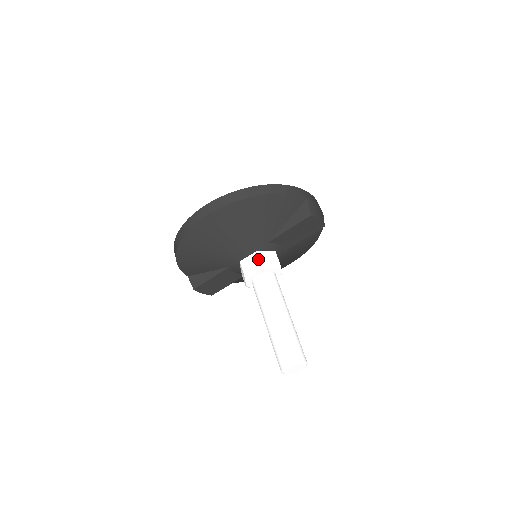
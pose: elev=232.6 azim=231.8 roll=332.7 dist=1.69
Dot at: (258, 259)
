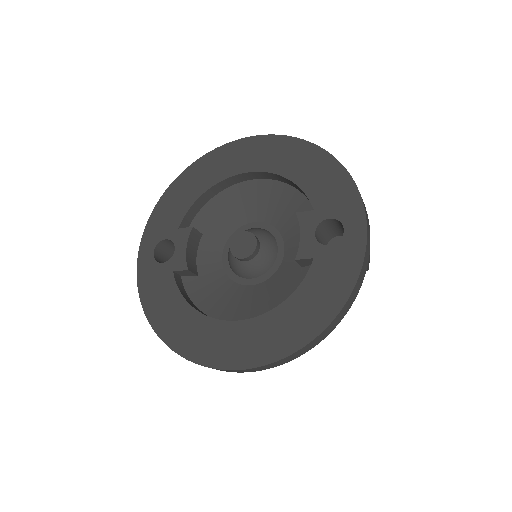
Dot at: occluded
